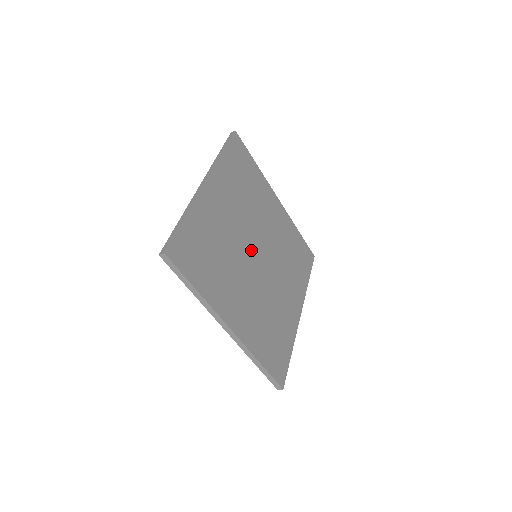
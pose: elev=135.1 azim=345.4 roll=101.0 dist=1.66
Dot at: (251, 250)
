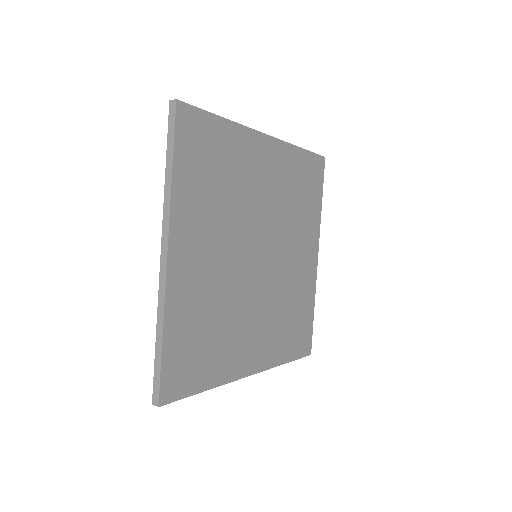
Dot at: (249, 262)
